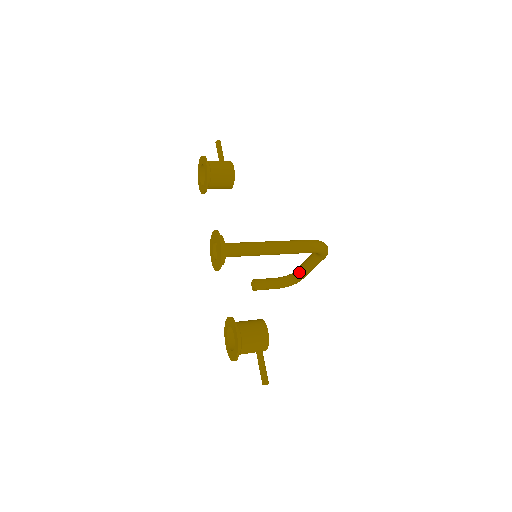
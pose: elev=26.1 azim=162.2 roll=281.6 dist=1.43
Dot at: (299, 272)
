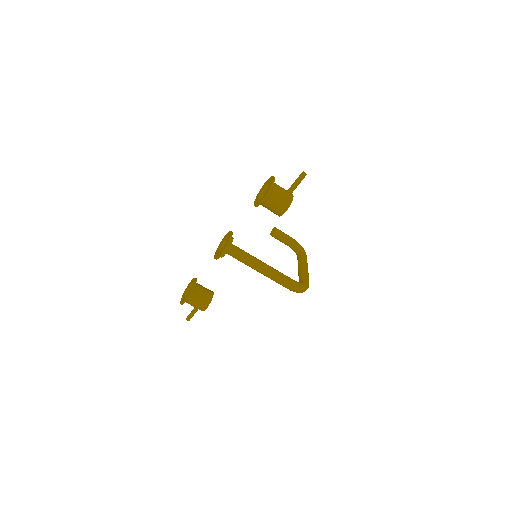
Dot at: (298, 262)
